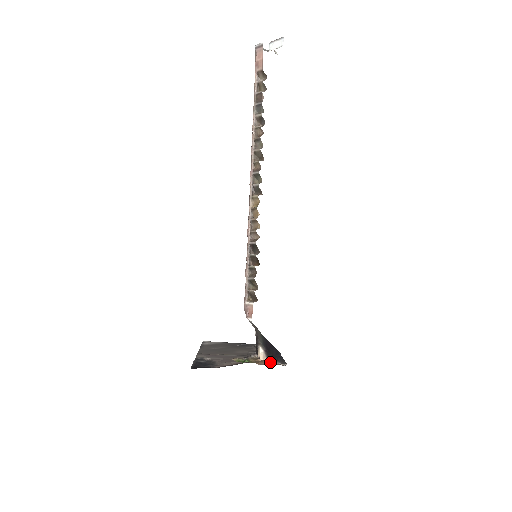
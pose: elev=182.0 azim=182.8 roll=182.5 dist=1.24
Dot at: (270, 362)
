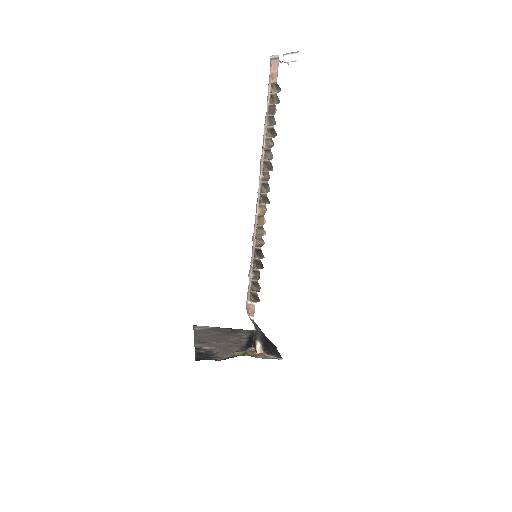
Dot at: (266, 355)
